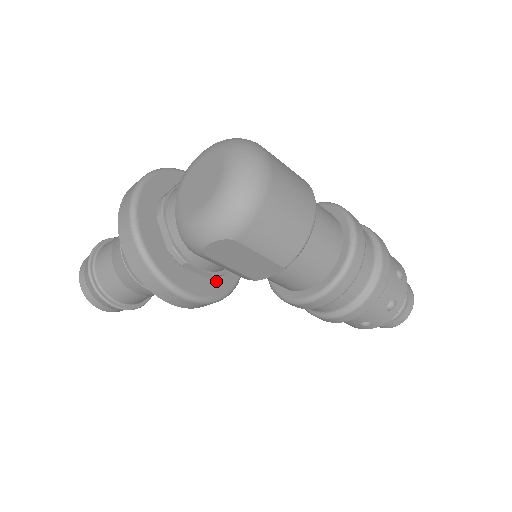
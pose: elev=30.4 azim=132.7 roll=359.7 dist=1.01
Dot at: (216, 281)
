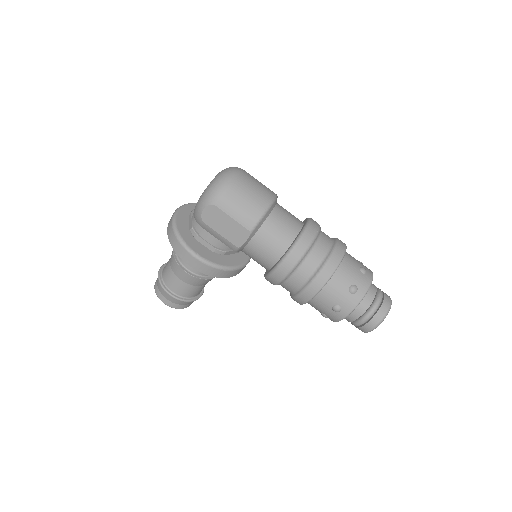
Dot at: (220, 258)
